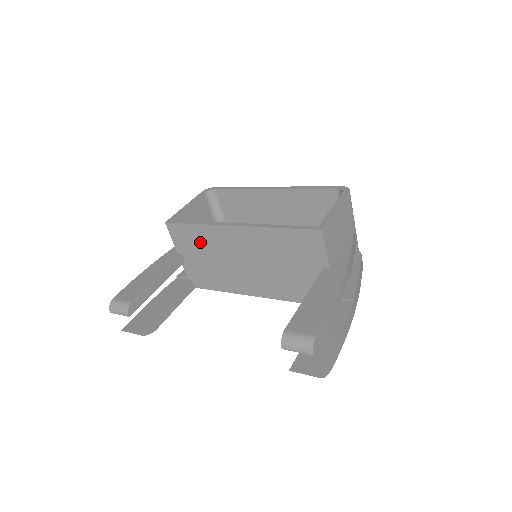
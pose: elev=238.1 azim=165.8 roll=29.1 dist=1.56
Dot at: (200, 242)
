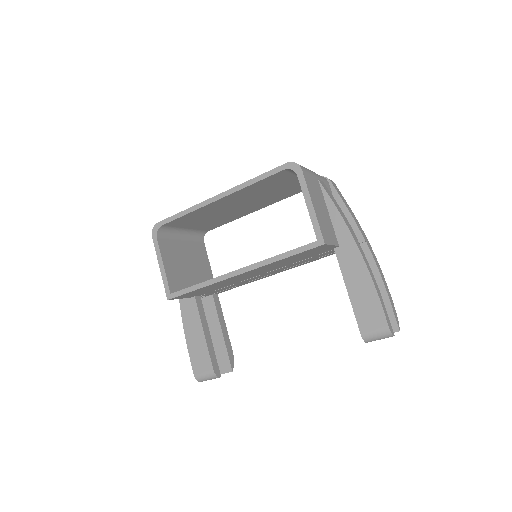
Dot at: occluded
